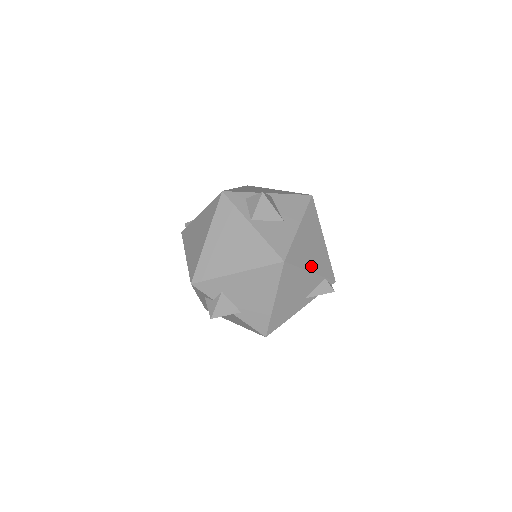
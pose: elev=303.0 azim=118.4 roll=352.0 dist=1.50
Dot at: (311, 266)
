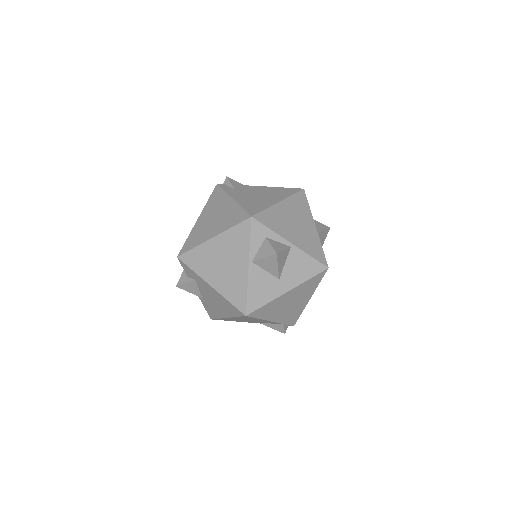
Dot at: (275, 317)
